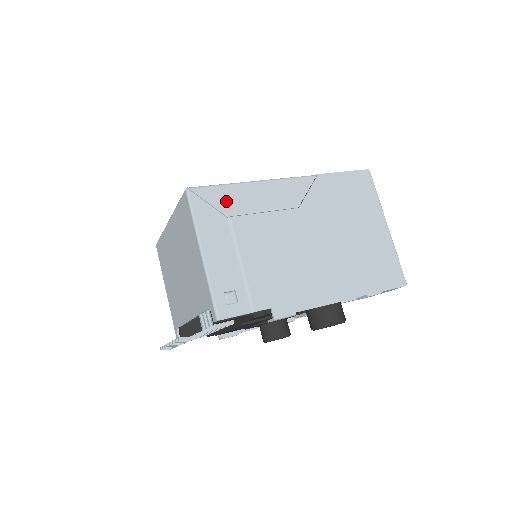
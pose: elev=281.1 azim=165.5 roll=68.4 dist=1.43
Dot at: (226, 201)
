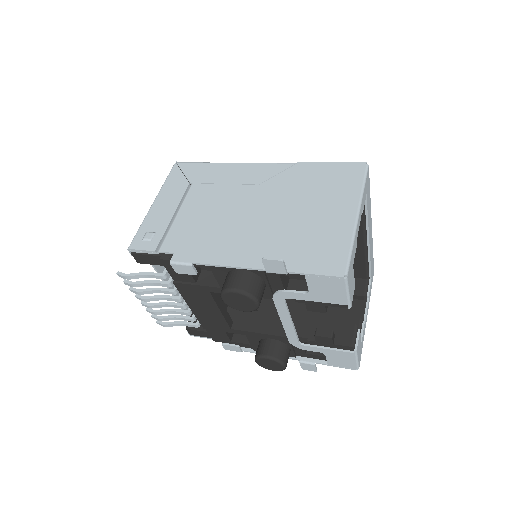
Dot at: (197, 173)
